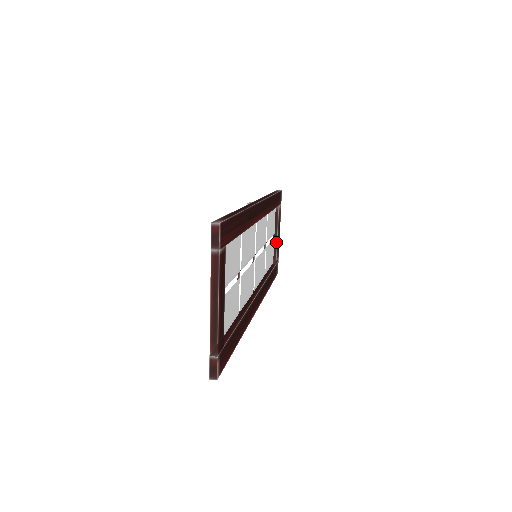
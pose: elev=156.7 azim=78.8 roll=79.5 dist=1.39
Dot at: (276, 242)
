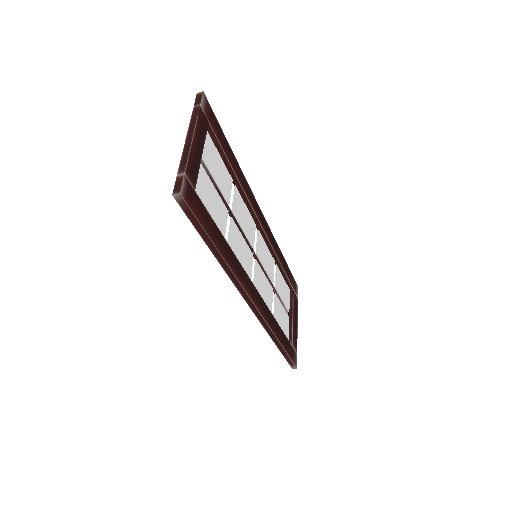
Dot at: (291, 323)
